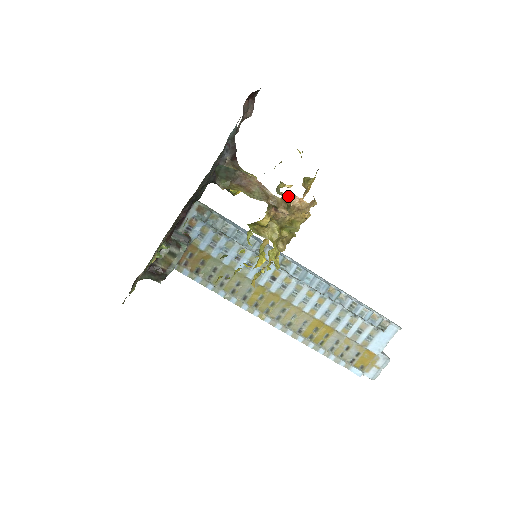
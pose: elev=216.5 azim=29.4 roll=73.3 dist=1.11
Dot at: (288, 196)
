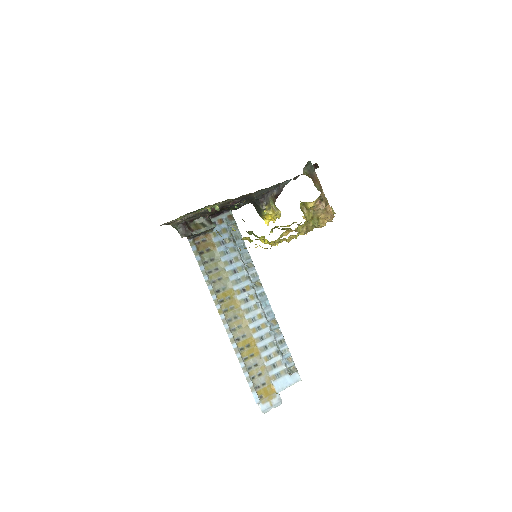
Dot at: occluded
